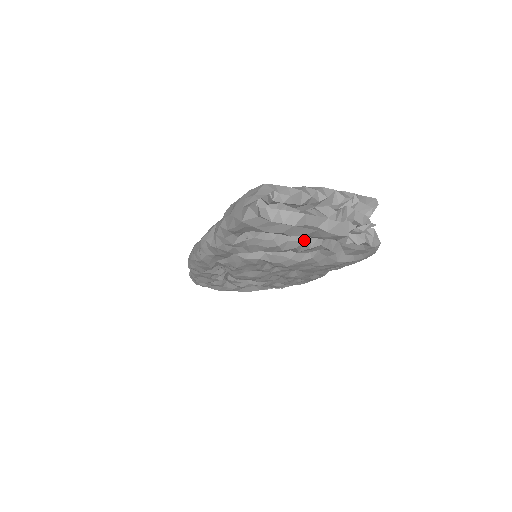
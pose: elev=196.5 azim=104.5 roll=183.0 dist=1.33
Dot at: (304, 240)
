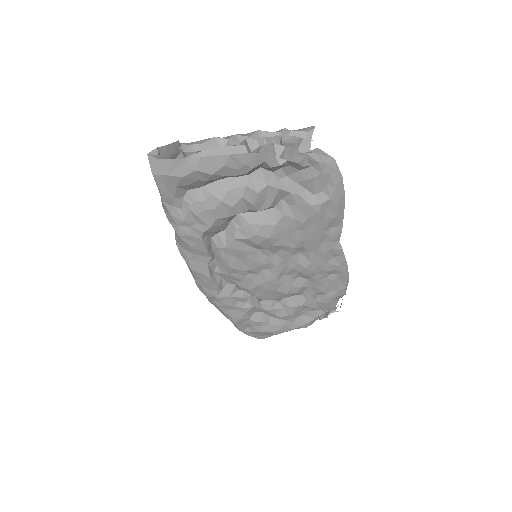
Dot at: (244, 185)
